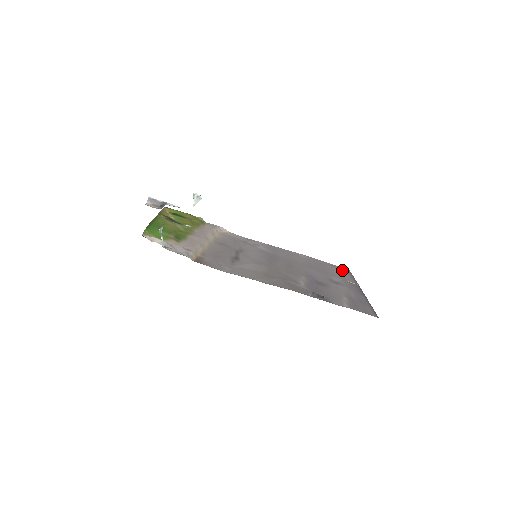
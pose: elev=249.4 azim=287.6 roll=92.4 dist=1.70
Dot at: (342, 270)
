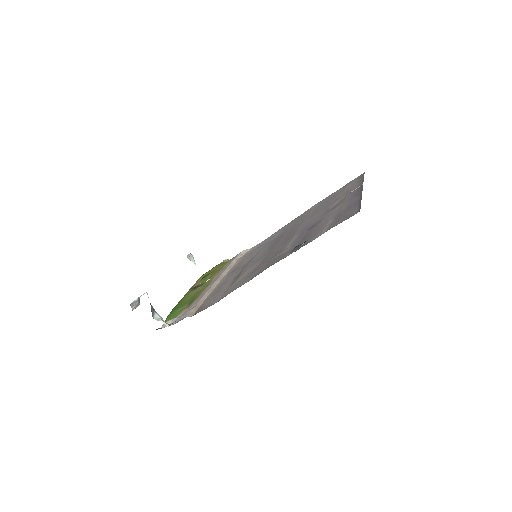
Dot at: (353, 182)
